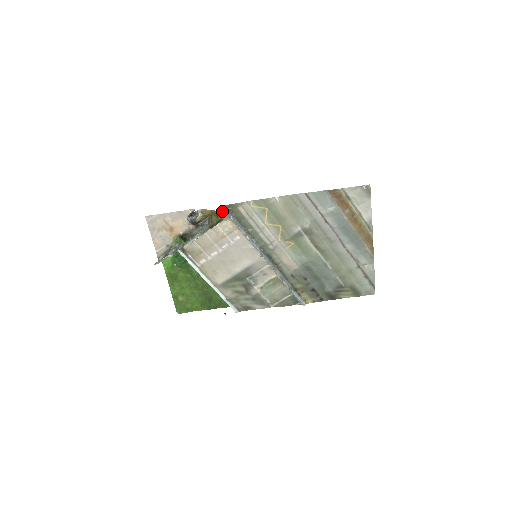
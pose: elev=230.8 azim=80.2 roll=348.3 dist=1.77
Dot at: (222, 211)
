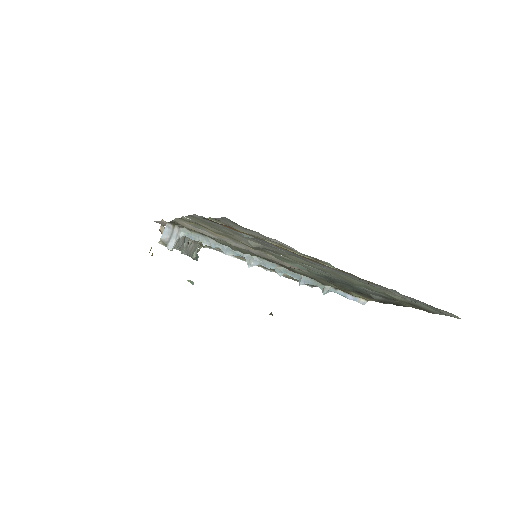
Dot at: (164, 237)
